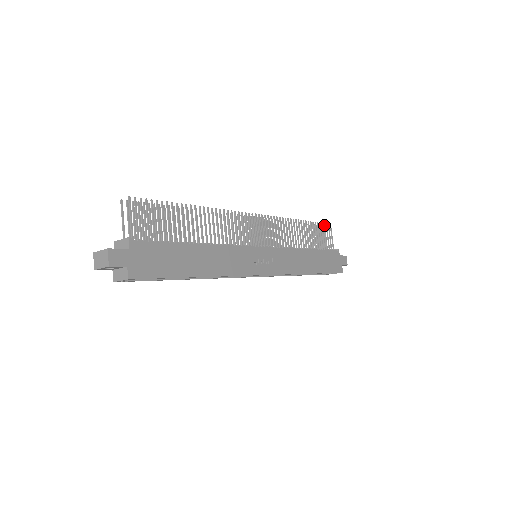
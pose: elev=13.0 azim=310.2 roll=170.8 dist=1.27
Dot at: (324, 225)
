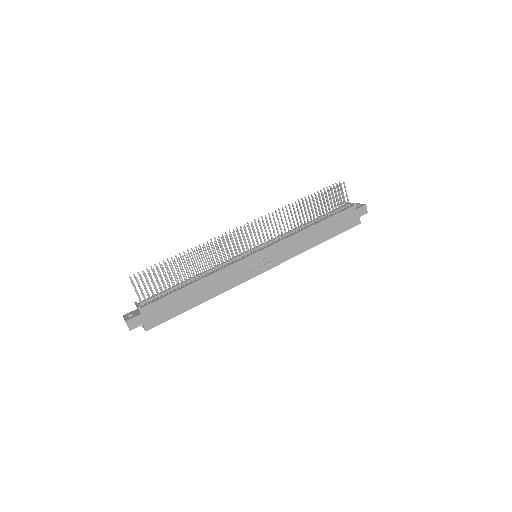
Dot at: (335, 188)
